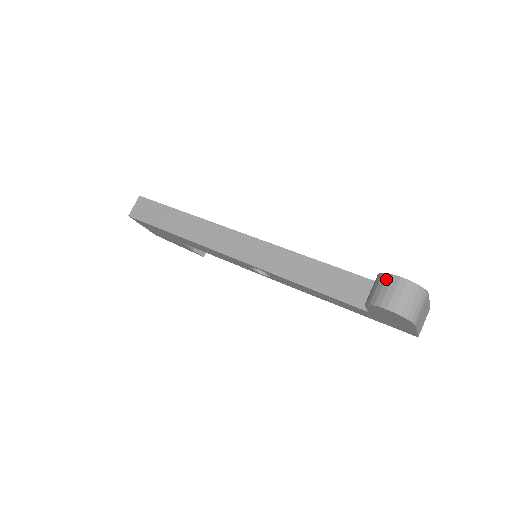
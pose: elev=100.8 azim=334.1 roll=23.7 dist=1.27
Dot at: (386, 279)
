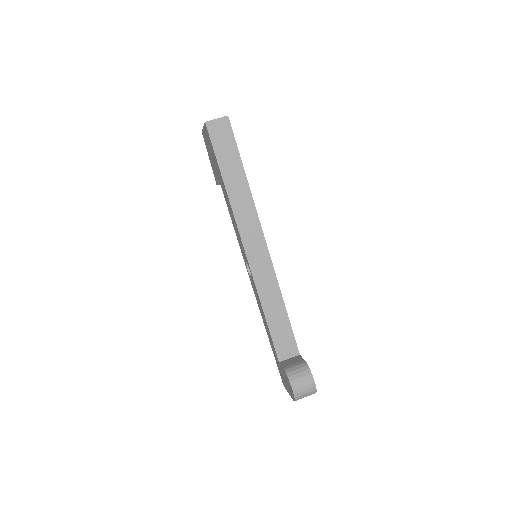
Dot at: (308, 375)
